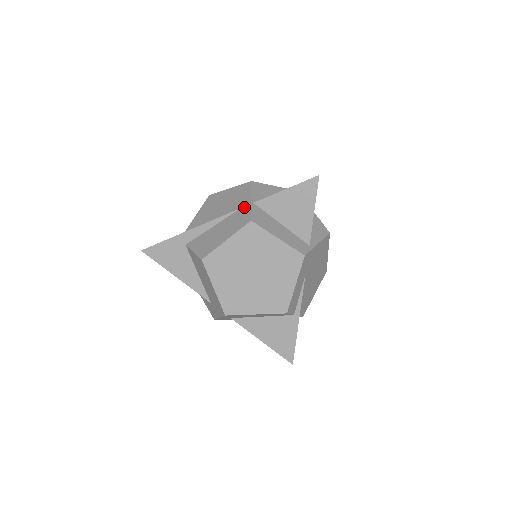
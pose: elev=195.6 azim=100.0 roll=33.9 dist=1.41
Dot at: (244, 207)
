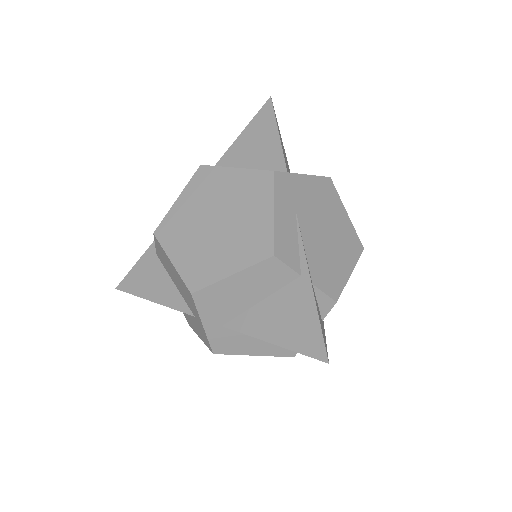
Dot at: occluded
